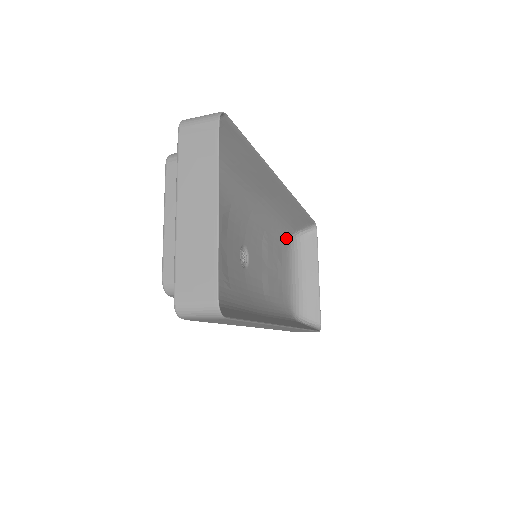
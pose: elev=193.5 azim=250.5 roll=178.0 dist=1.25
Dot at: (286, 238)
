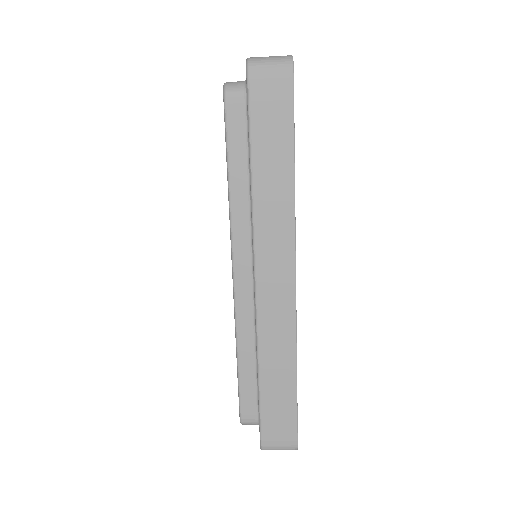
Dot at: occluded
